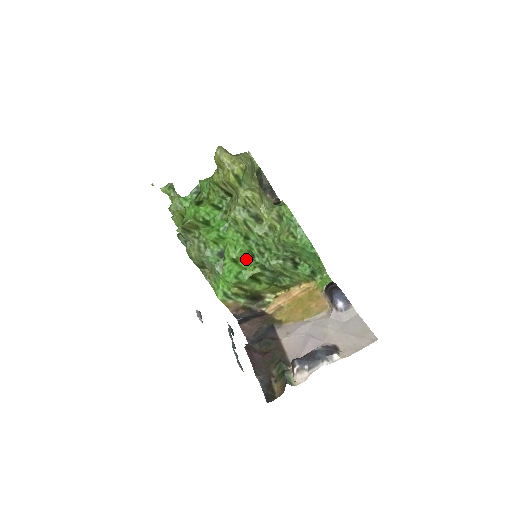
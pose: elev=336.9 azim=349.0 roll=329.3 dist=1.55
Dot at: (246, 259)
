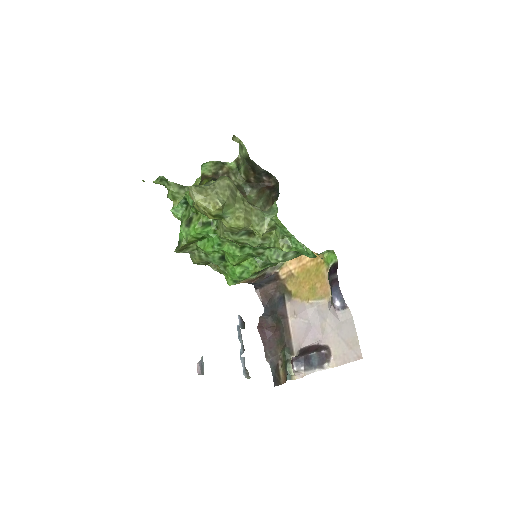
Dot at: (247, 259)
